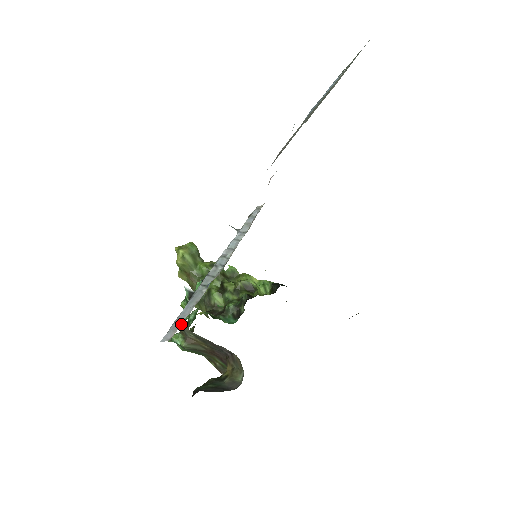
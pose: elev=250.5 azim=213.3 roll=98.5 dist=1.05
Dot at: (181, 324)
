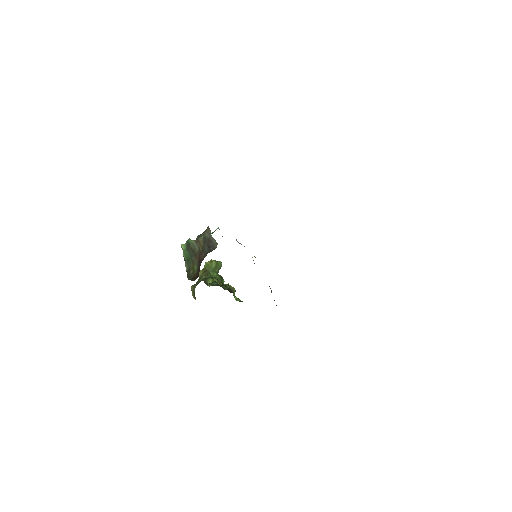
Dot at: occluded
